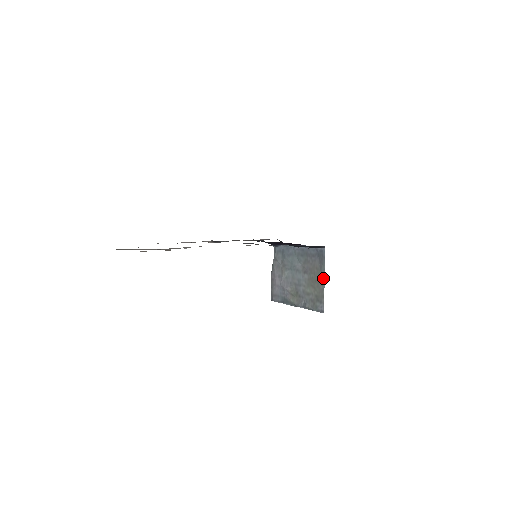
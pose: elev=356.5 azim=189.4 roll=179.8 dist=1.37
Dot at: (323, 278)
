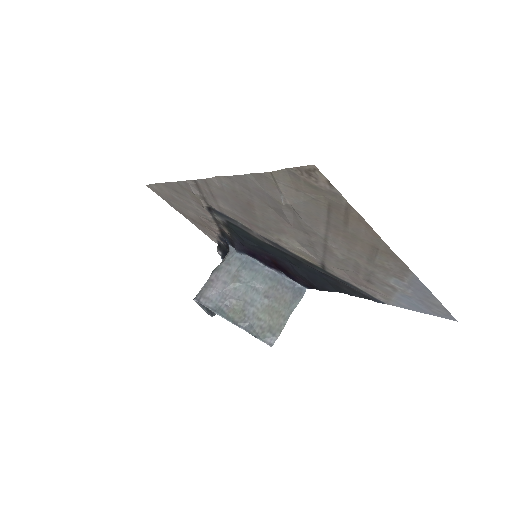
Dot at: (289, 314)
